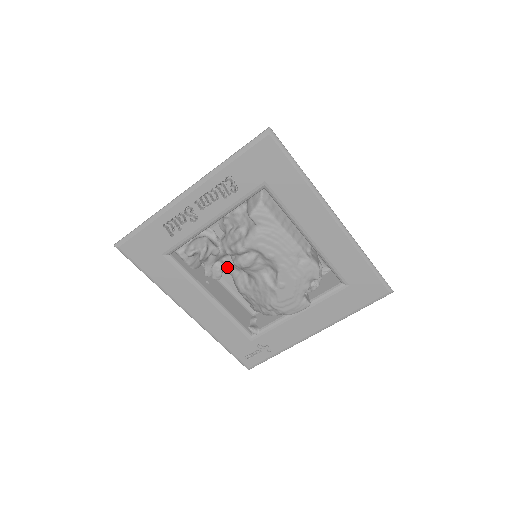
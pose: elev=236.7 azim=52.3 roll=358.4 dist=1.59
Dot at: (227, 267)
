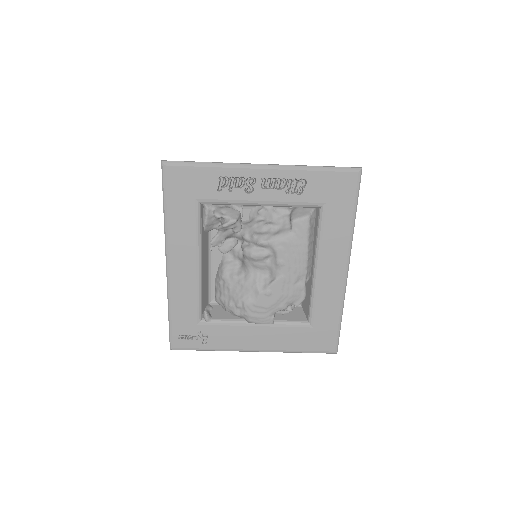
Dot at: occluded
